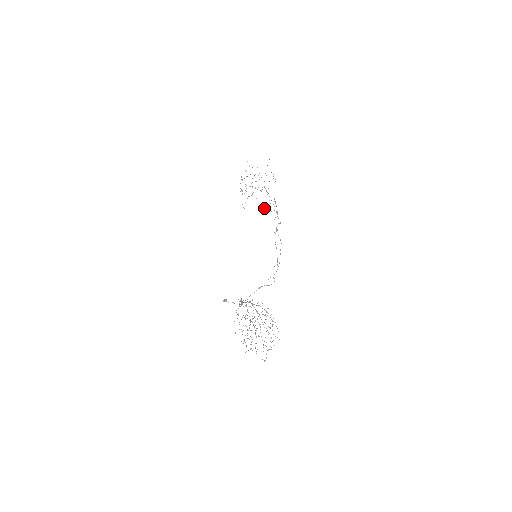
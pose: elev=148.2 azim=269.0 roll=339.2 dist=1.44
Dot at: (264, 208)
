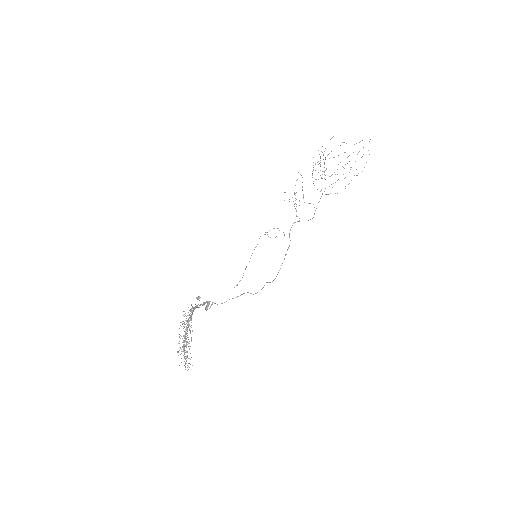
Dot at: occluded
